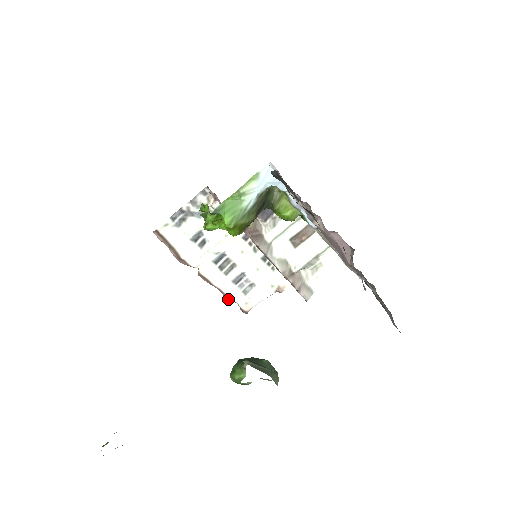
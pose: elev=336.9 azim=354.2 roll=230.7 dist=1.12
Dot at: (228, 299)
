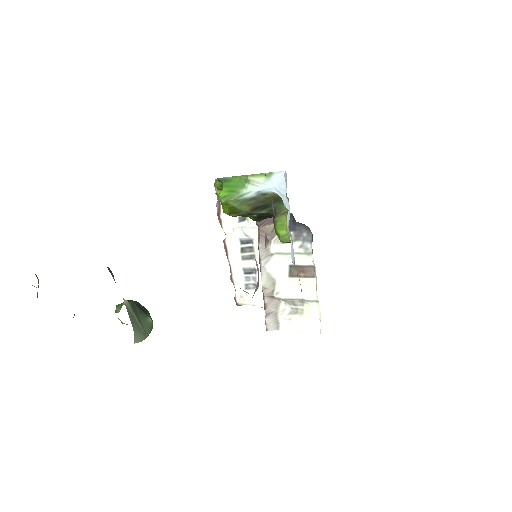
Dot at: (231, 280)
